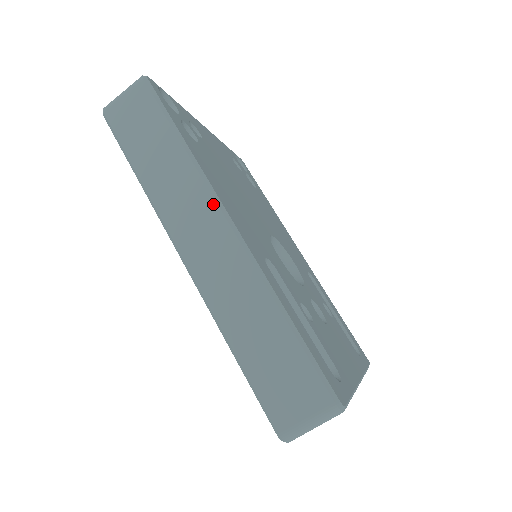
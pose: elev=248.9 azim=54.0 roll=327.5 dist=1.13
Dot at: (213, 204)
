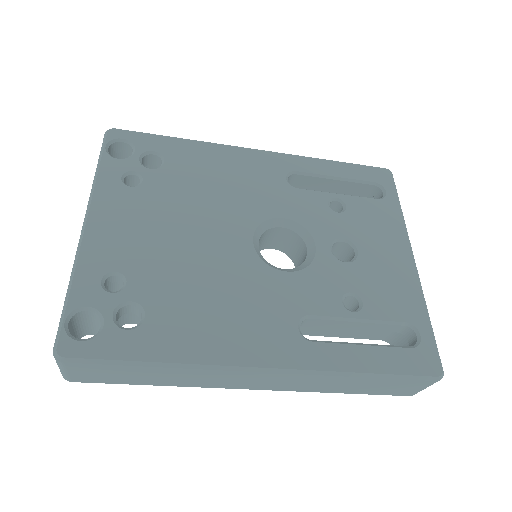
Dot at: (240, 373)
